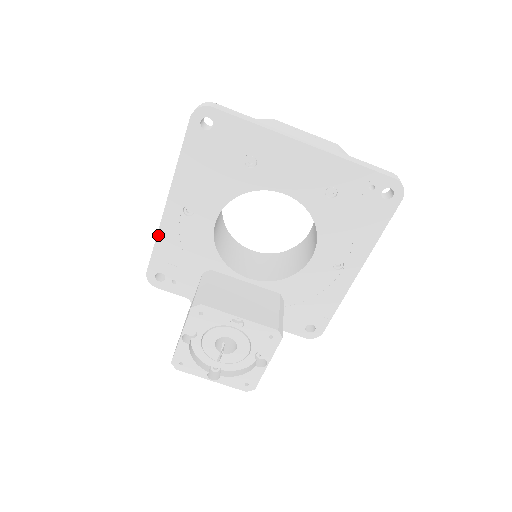
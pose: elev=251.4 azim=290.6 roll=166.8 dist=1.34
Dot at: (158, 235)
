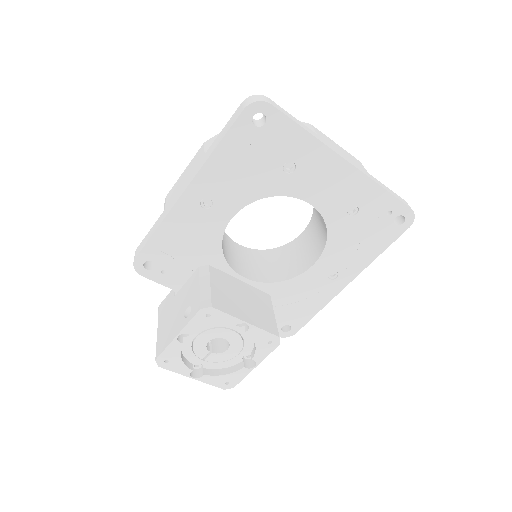
Dot at: (163, 222)
